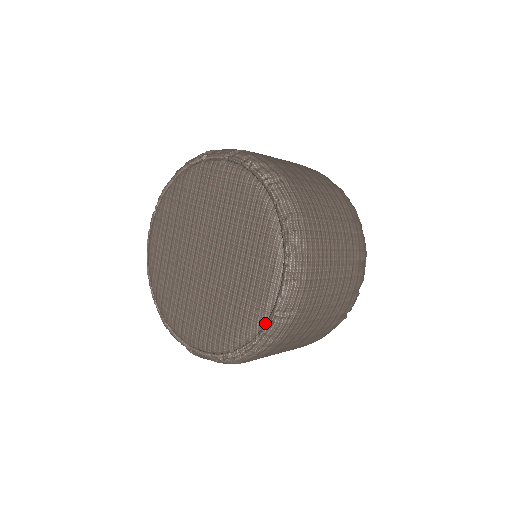
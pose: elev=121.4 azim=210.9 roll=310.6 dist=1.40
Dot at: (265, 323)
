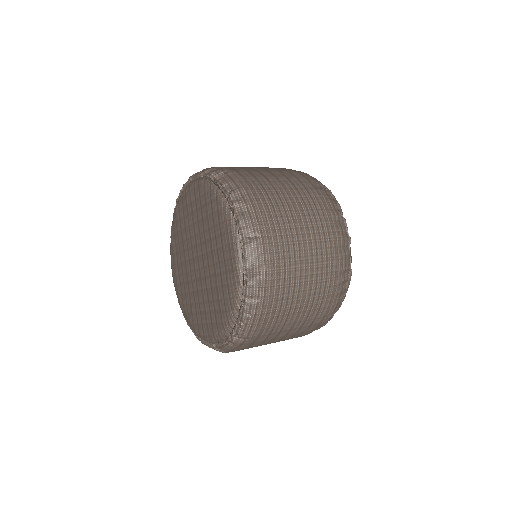
Dot at: occluded
